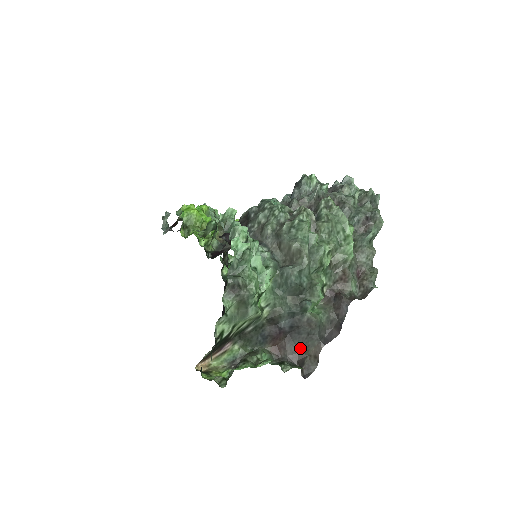
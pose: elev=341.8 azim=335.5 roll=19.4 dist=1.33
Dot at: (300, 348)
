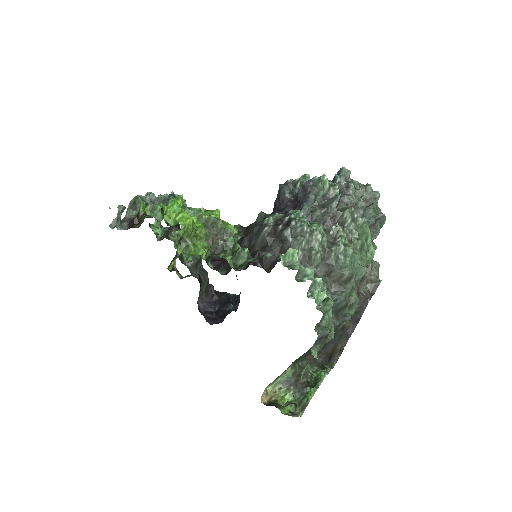
Dot at: (332, 348)
